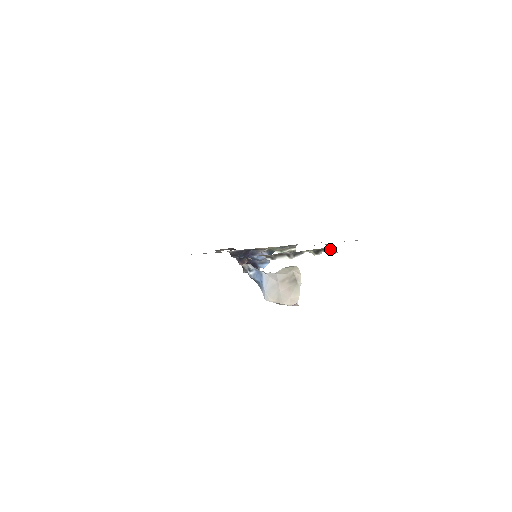
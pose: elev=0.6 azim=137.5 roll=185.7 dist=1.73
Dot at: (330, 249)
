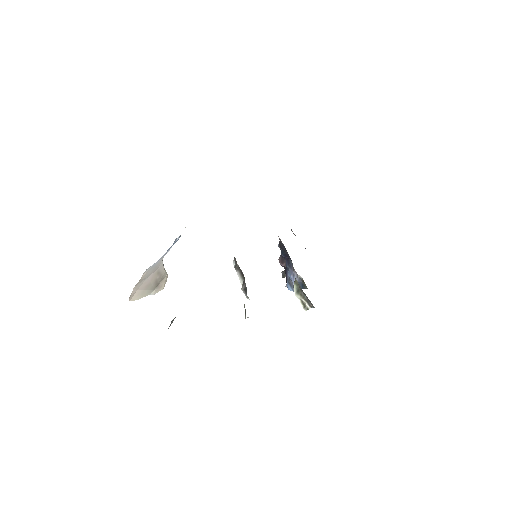
Dot at: occluded
